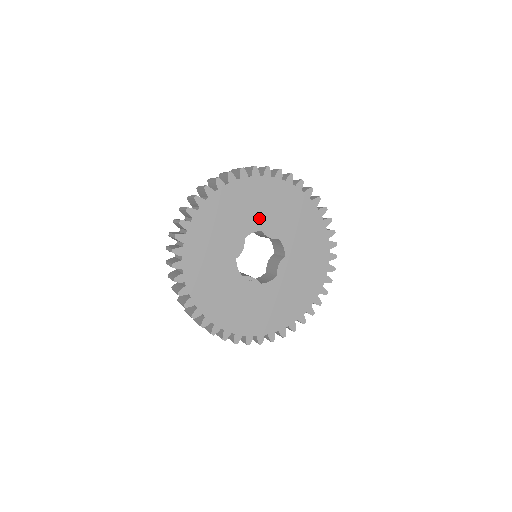
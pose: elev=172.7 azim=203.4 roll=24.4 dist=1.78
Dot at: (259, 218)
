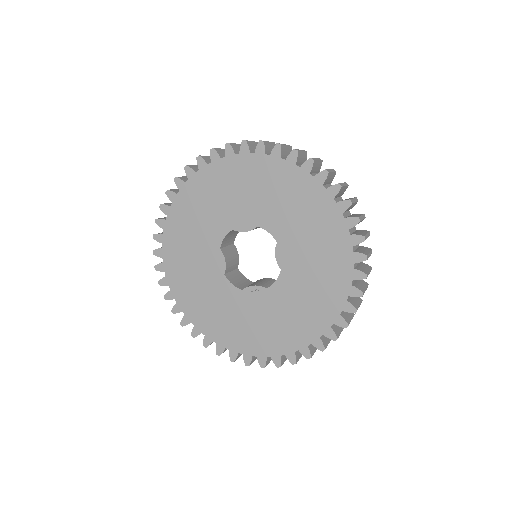
Dot at: (222, 217)
